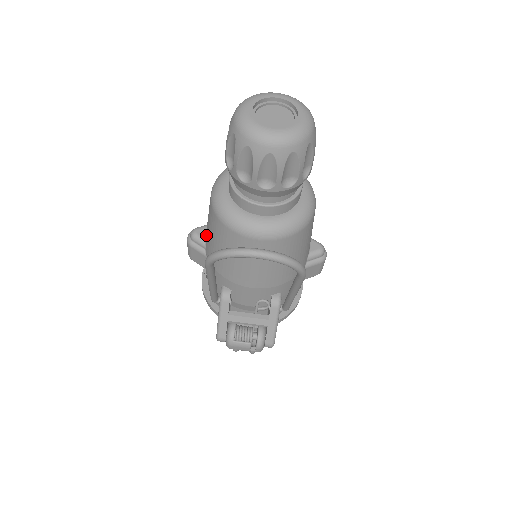
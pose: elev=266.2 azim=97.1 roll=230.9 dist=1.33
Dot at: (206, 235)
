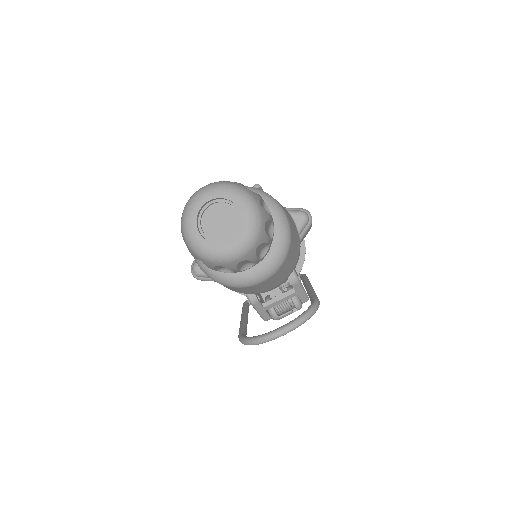
Dot at: occluded
